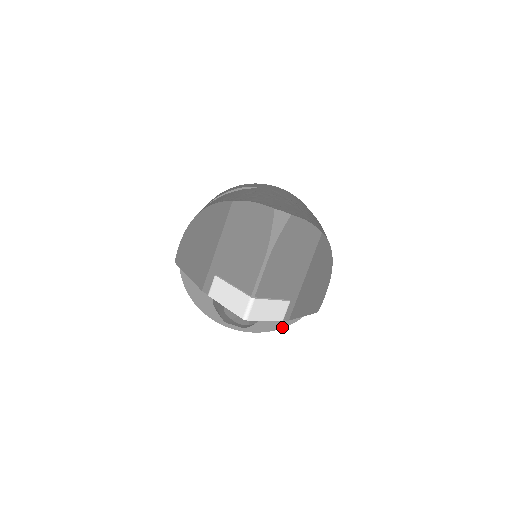
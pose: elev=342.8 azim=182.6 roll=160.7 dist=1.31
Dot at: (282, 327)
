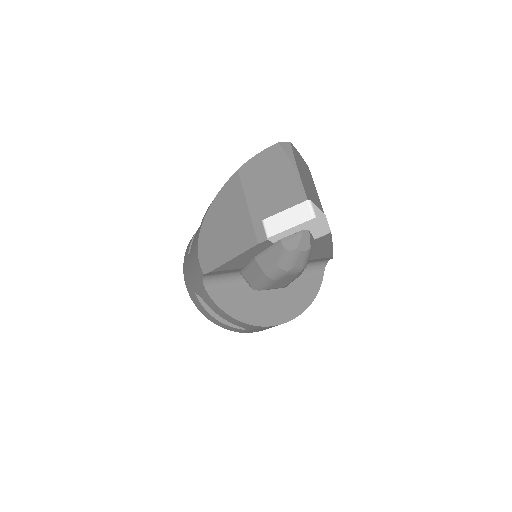
Dot at: (313, 299)
